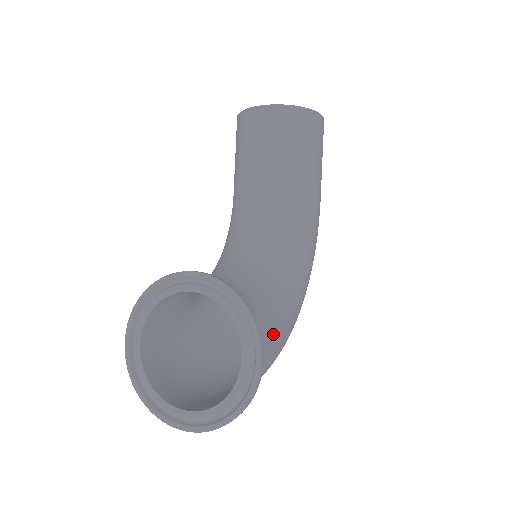
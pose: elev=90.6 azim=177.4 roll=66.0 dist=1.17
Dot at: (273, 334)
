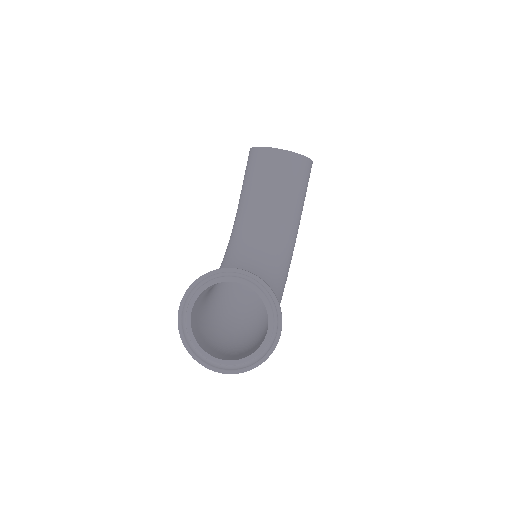
Dot at: occluded
